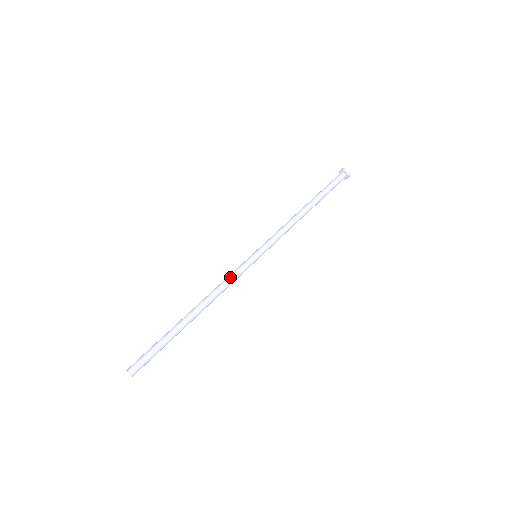
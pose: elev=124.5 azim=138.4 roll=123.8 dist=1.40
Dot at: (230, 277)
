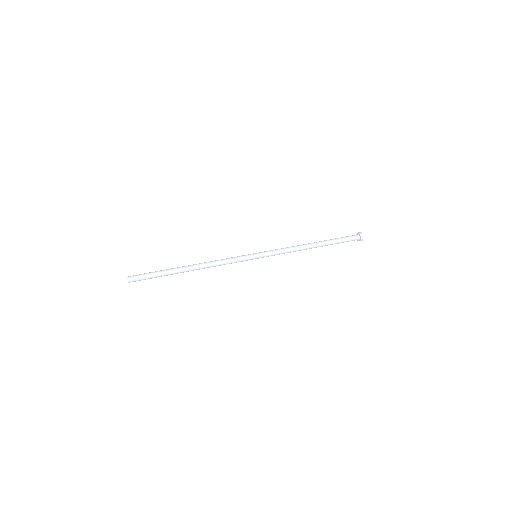
Dot at: (228, 258)
